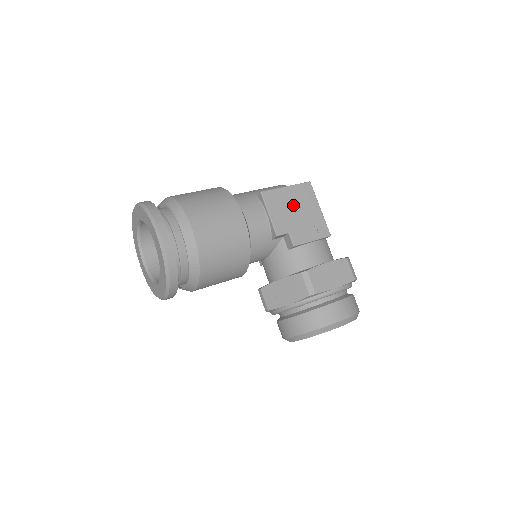
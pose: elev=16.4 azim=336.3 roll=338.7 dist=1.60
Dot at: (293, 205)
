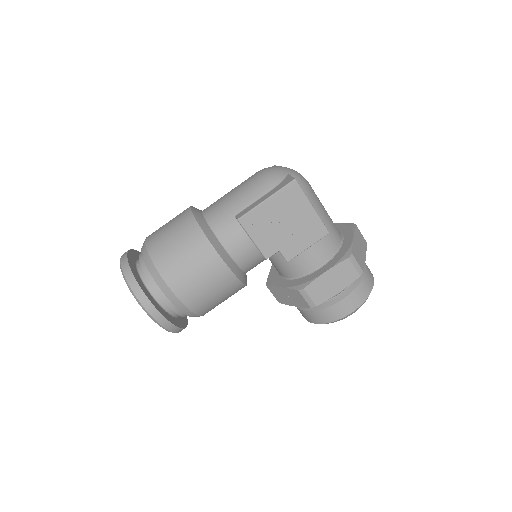
Dot at: (278, 218)
